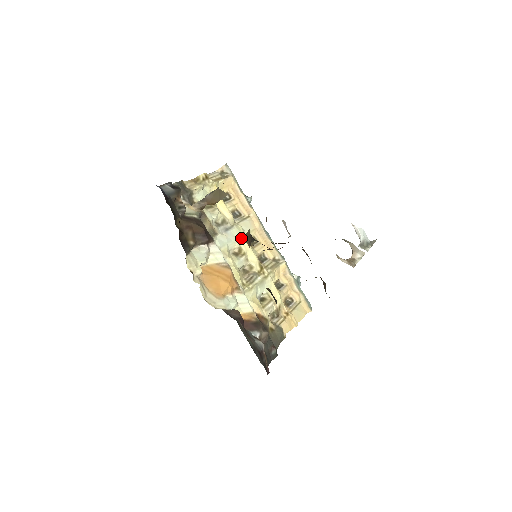
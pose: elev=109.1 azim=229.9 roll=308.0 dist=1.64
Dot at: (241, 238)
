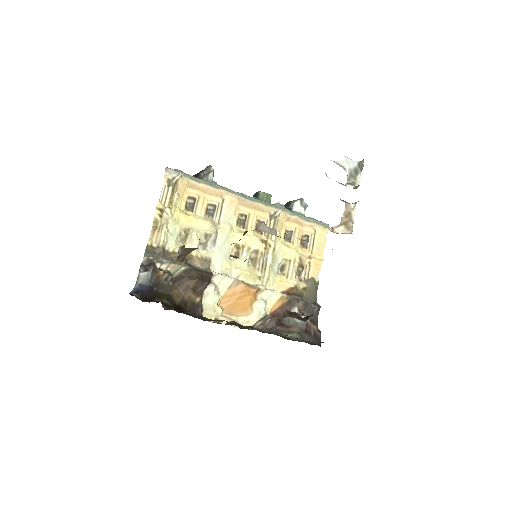
Dot at: (231, 235)
